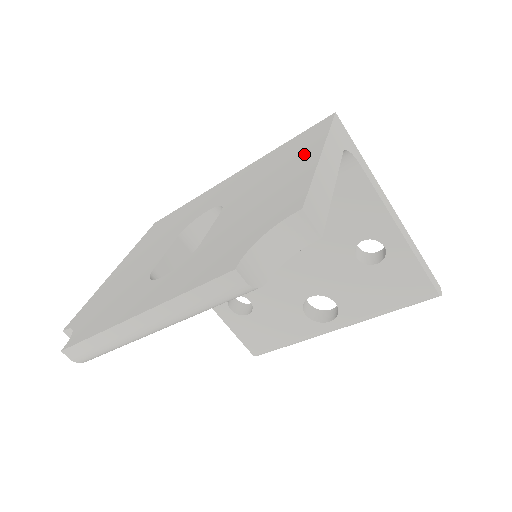
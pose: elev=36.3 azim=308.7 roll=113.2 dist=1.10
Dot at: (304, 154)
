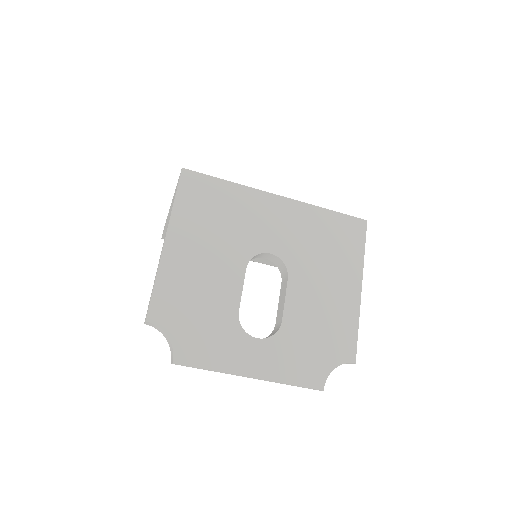
Dot at: (349, 273)
